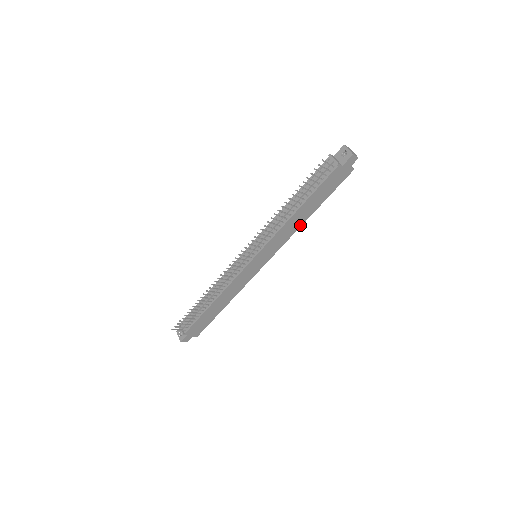
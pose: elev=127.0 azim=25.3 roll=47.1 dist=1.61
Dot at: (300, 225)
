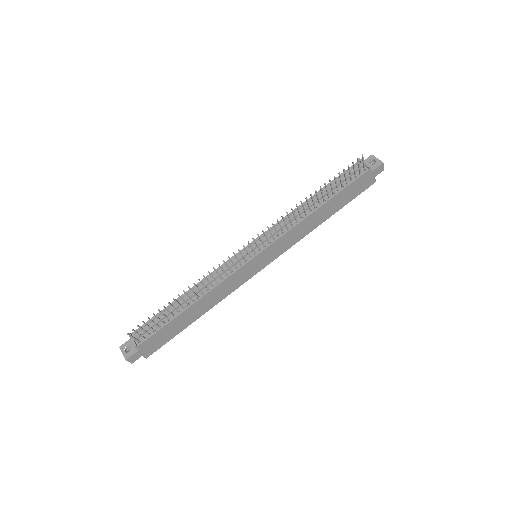
Dot at: (311, 229)
